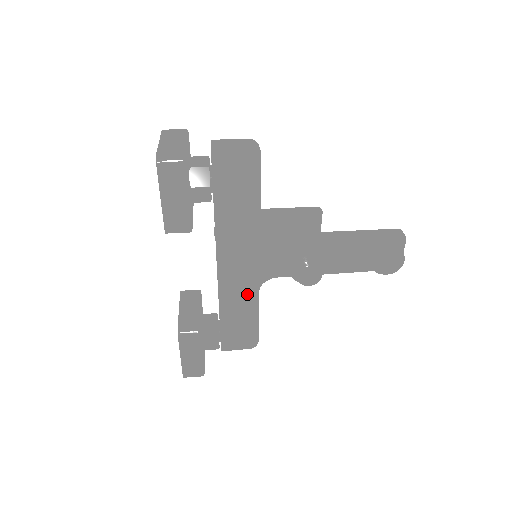
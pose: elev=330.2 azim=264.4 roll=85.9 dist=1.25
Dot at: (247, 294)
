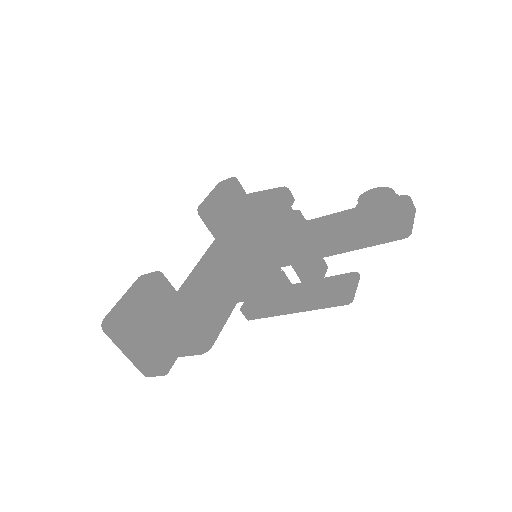
Dot at: (225, 270)
